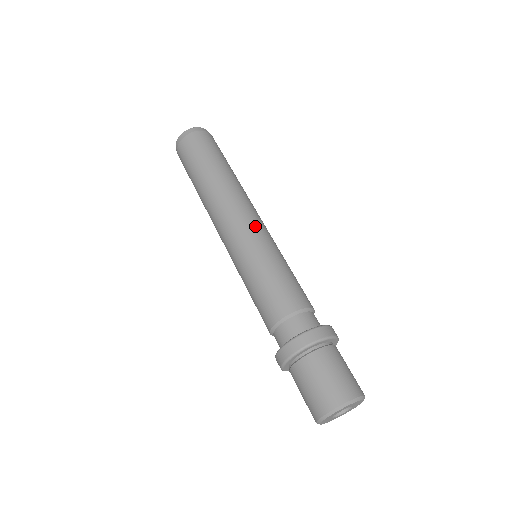
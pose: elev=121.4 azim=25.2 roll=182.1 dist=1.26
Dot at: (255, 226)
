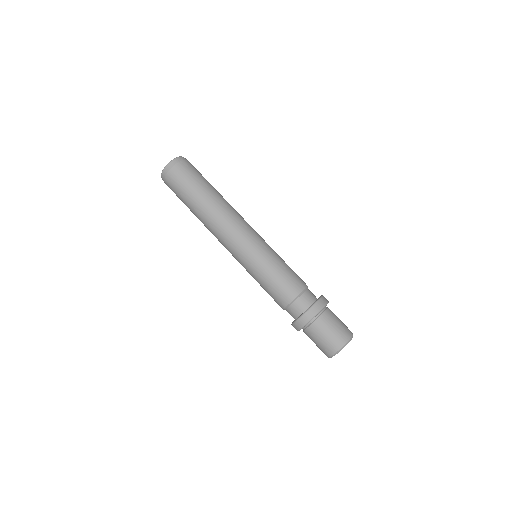
Dot at: (252, 237)
